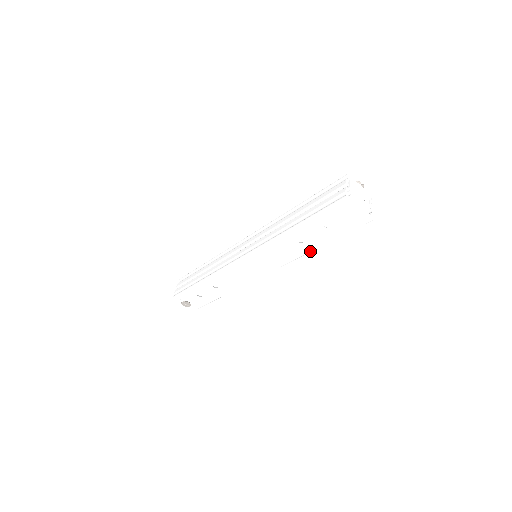
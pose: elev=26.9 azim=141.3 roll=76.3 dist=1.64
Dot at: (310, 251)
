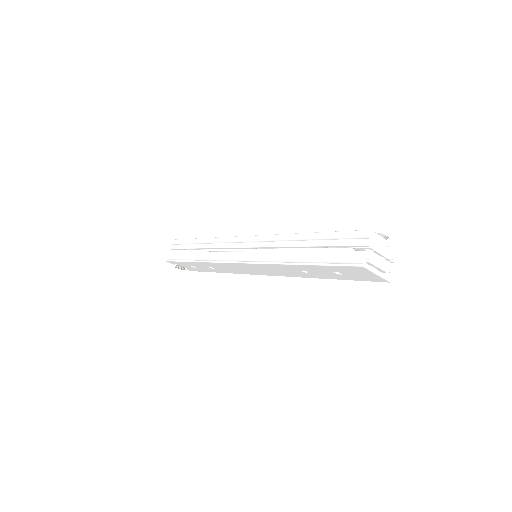
Dot at: occluded
